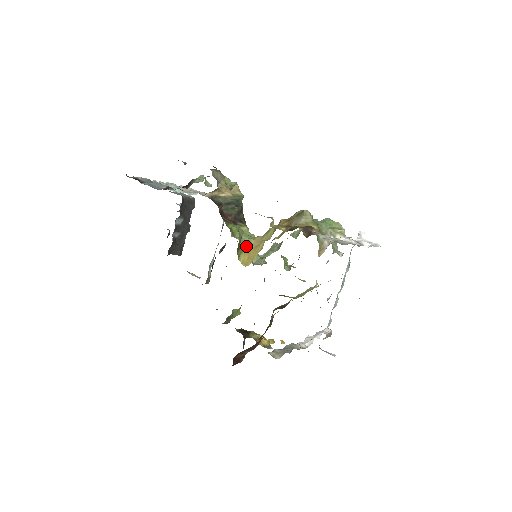
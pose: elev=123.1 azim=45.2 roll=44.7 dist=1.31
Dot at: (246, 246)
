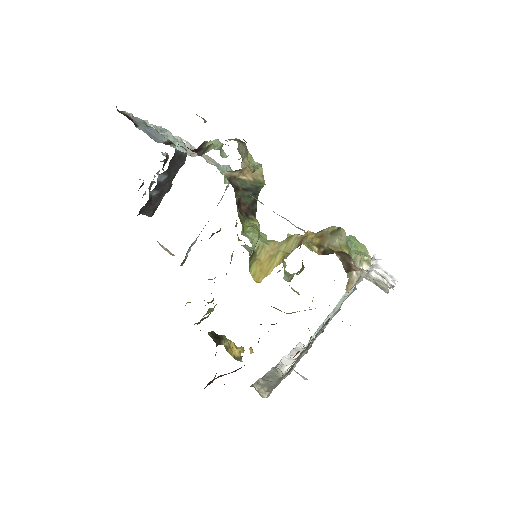
Dot at: (259, 252)
